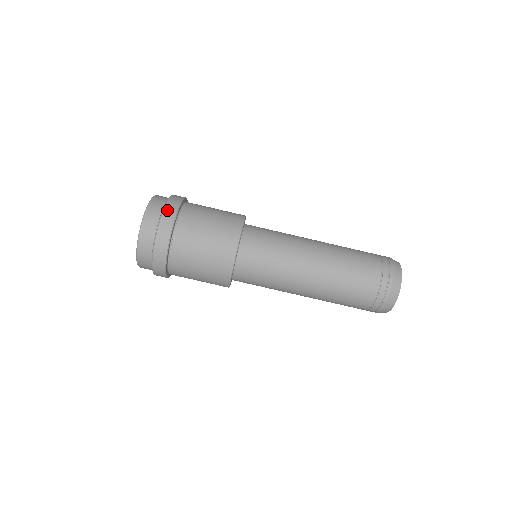
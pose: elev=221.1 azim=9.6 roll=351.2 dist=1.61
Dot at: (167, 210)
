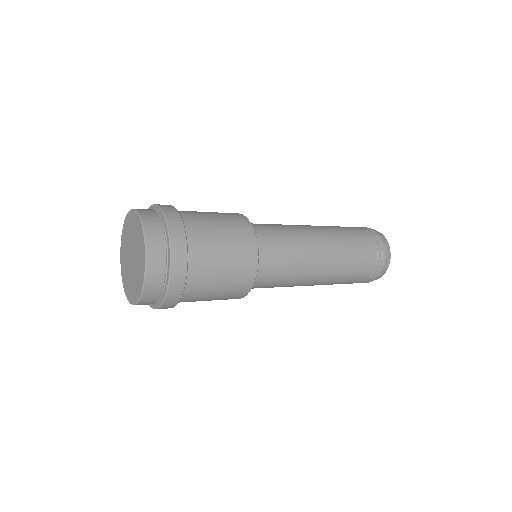
Dot at: occluded
